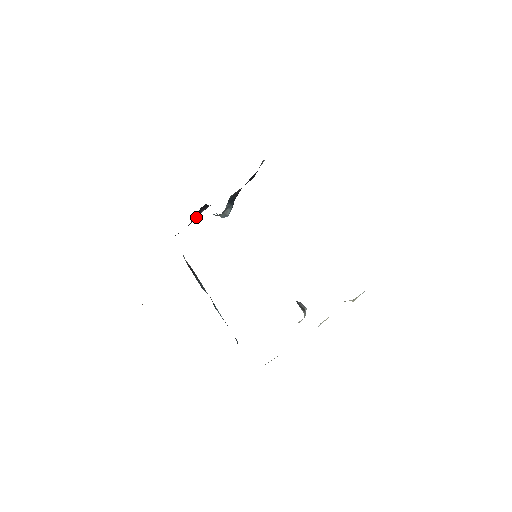
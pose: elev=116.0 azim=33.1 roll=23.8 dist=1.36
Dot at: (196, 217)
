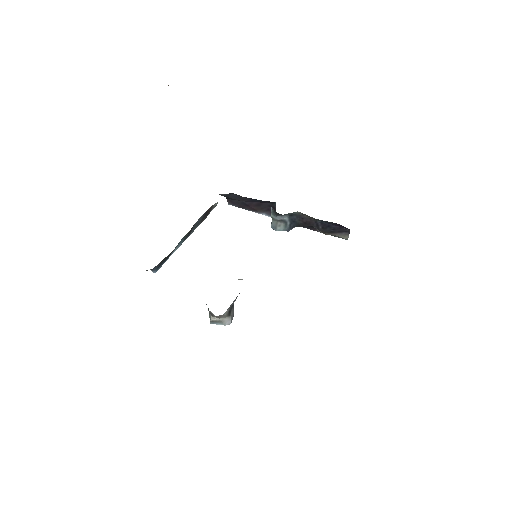
Dot at: (257, 209)
